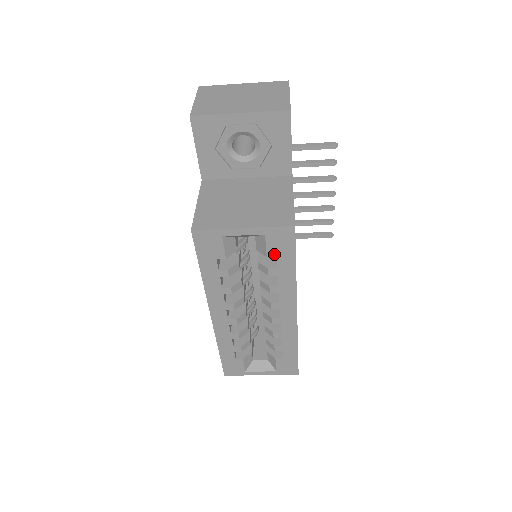
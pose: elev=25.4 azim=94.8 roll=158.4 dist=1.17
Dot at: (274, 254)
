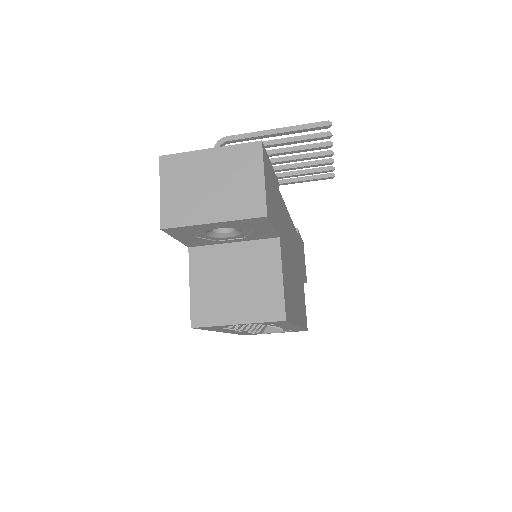
Dot at: (270, 324)
